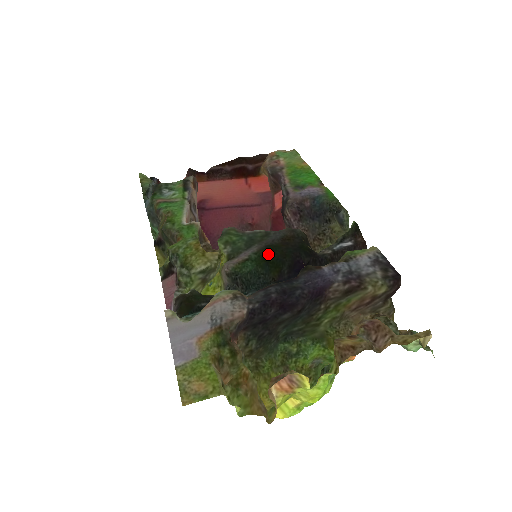
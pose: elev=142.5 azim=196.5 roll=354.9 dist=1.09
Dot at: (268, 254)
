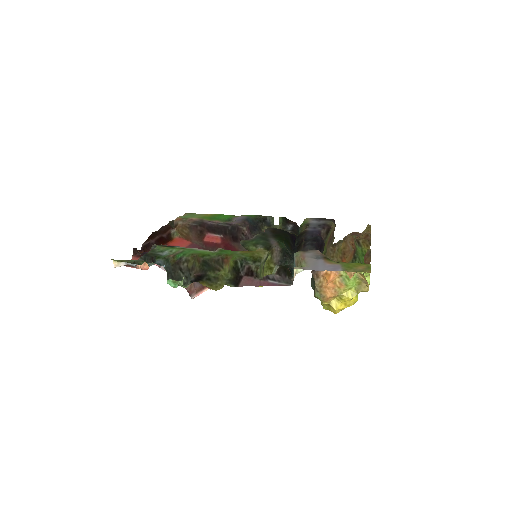
Dot at: (280, 237)
